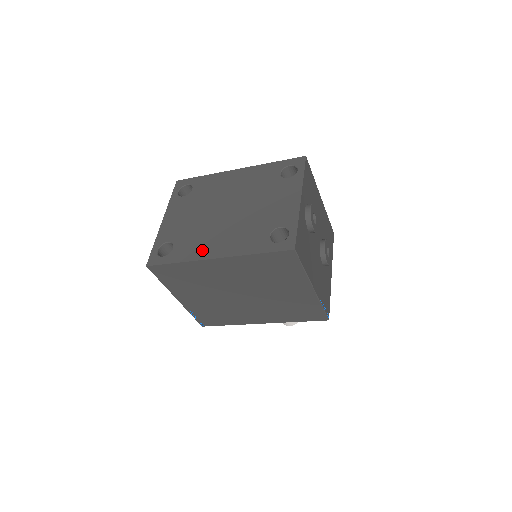
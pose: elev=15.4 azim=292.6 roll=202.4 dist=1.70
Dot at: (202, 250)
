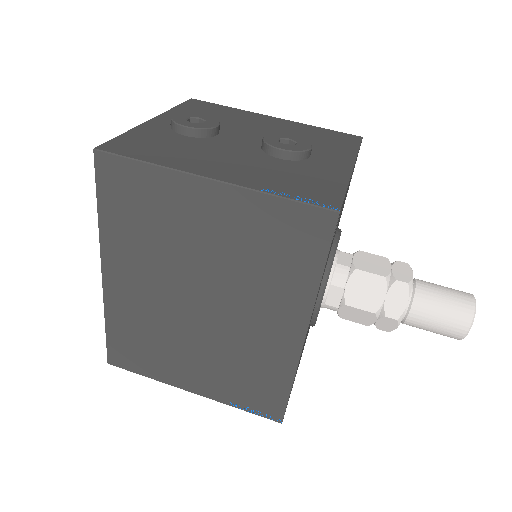
Dot at: occluded
